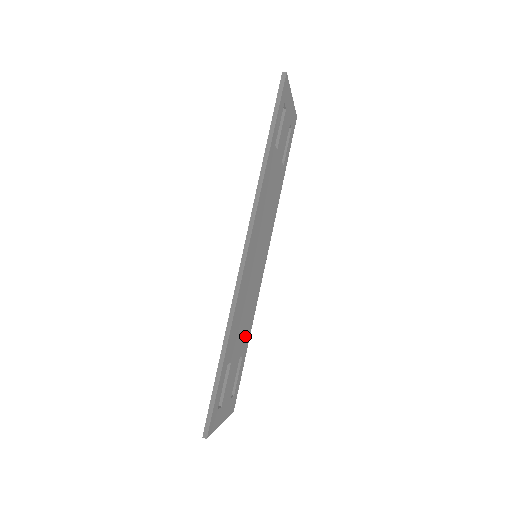
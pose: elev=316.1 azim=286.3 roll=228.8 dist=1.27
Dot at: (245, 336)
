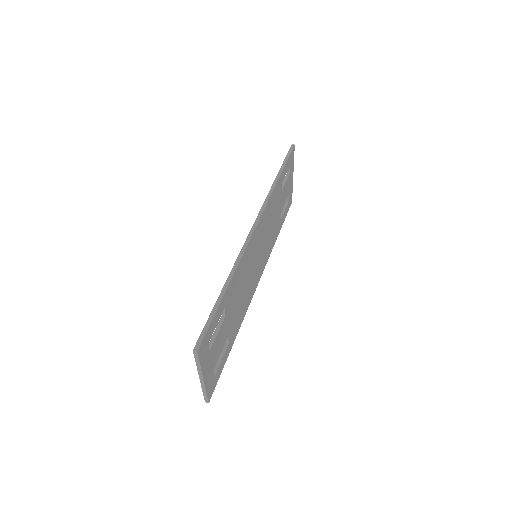
Dot at: (235, 323)
